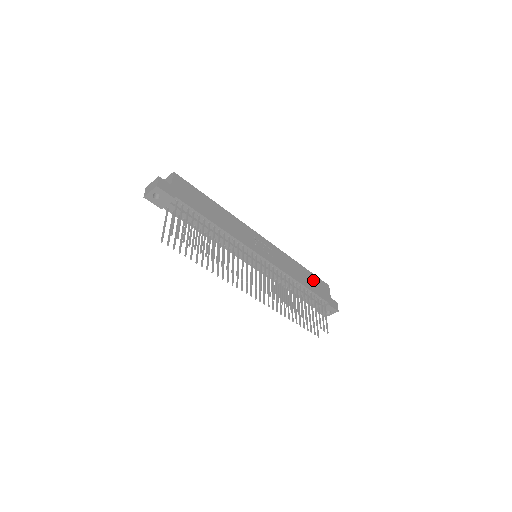
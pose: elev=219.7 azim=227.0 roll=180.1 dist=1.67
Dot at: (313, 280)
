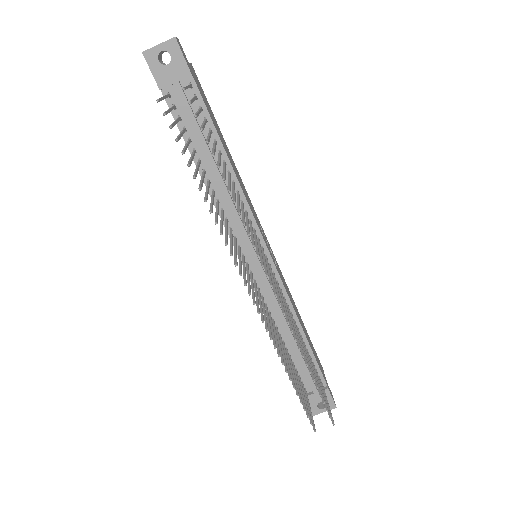
Dot at: (311, 343)
